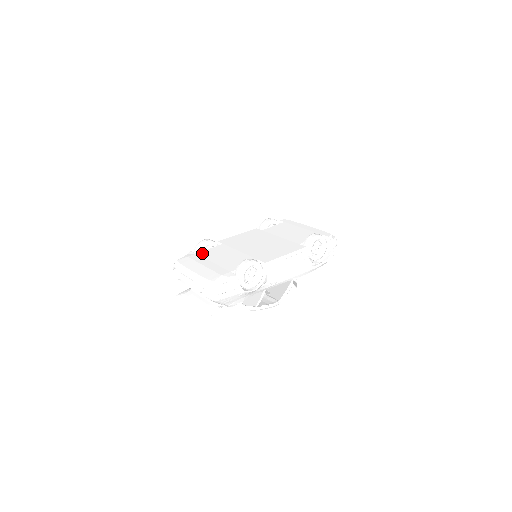
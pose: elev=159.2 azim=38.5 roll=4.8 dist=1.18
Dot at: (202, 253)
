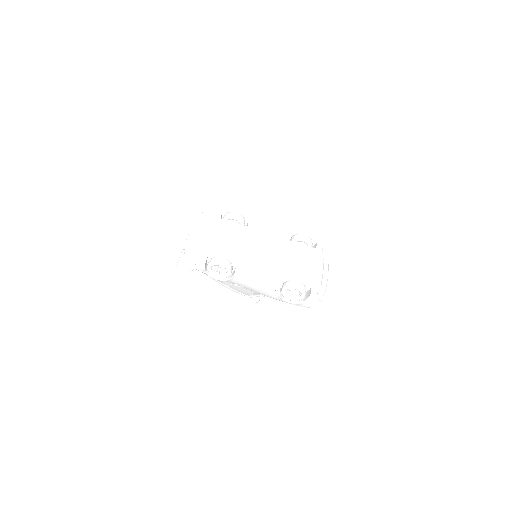
Dot at: (223, 222)
